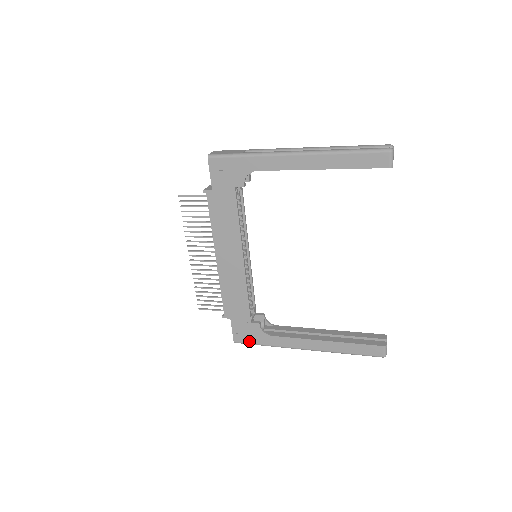
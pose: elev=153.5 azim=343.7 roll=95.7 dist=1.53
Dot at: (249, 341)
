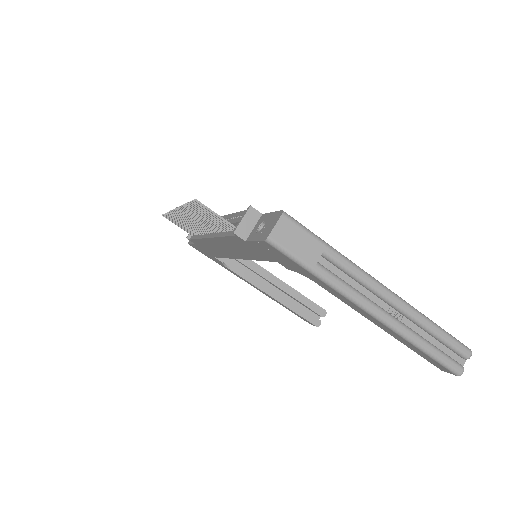
Dot at: (204, 254)
